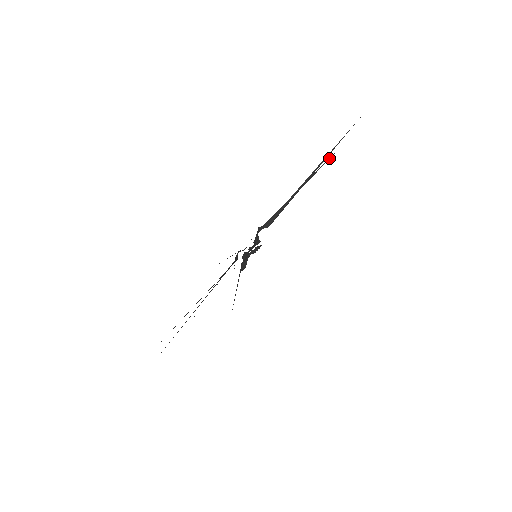
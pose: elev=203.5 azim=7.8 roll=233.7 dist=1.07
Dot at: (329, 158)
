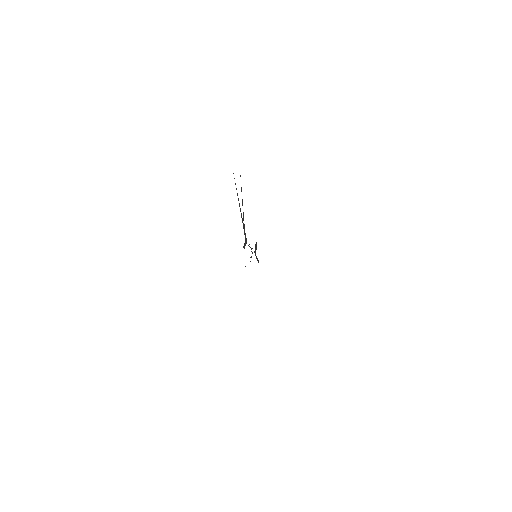
Dot at: occluded
